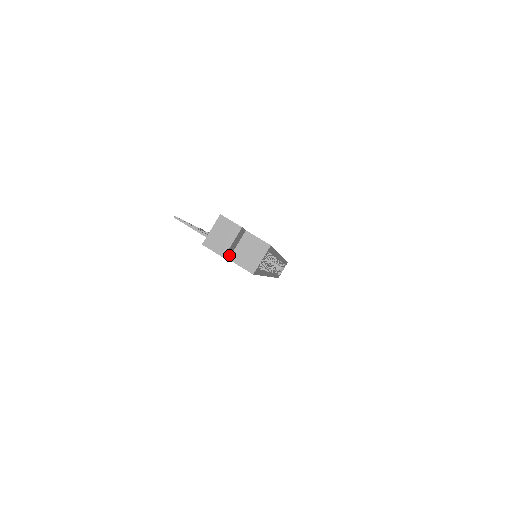
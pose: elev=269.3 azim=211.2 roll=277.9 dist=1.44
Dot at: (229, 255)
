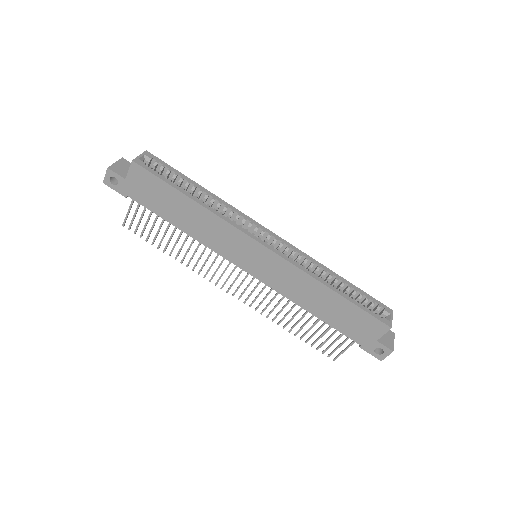
Dot at: (123, 175)
